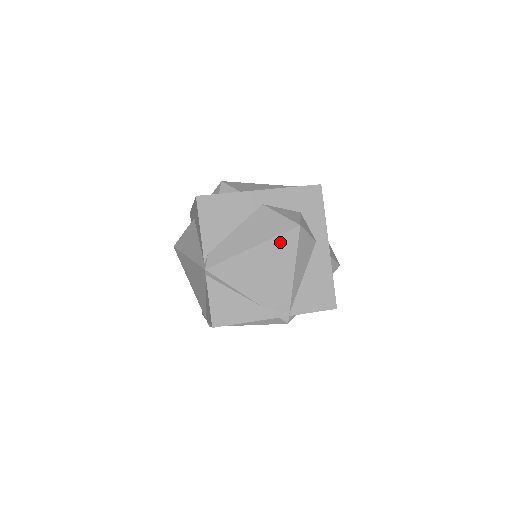
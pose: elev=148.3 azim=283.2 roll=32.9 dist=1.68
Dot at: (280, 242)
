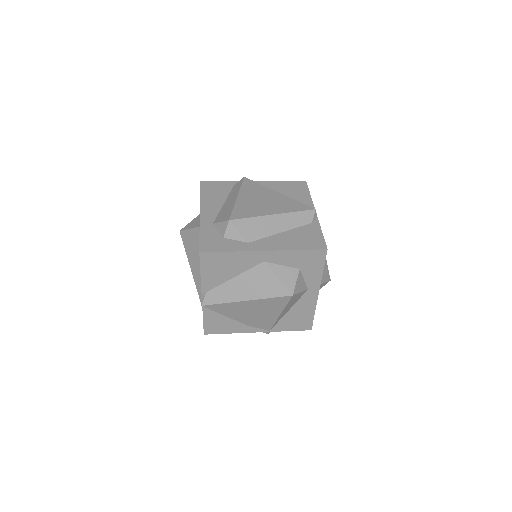
Dot at: (271, 301)
